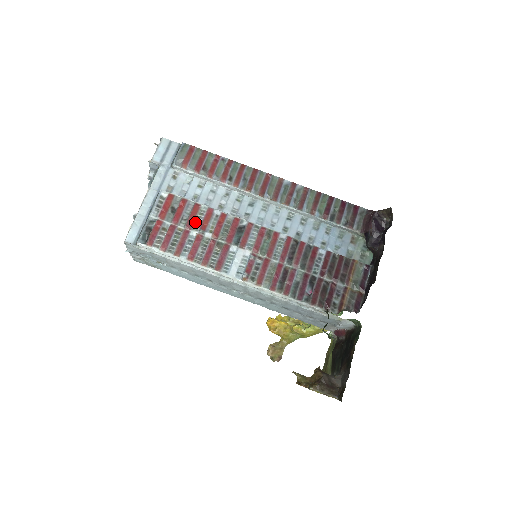
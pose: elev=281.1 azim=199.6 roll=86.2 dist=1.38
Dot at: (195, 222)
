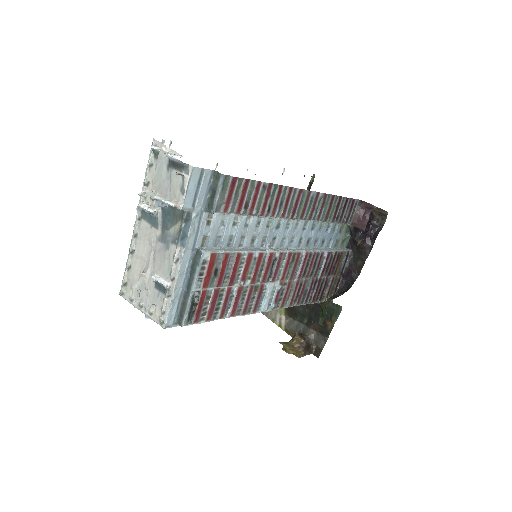
Dot at: (236, 275)
